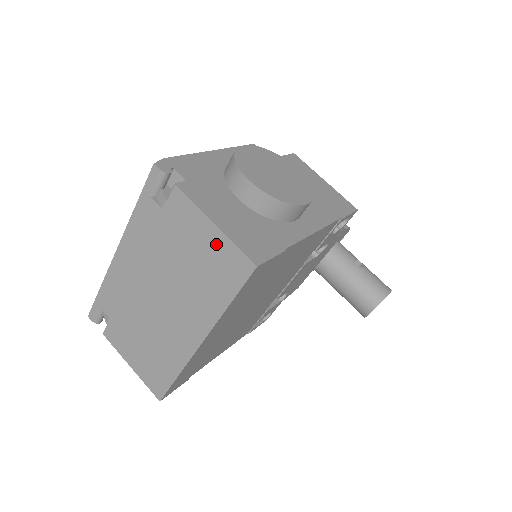
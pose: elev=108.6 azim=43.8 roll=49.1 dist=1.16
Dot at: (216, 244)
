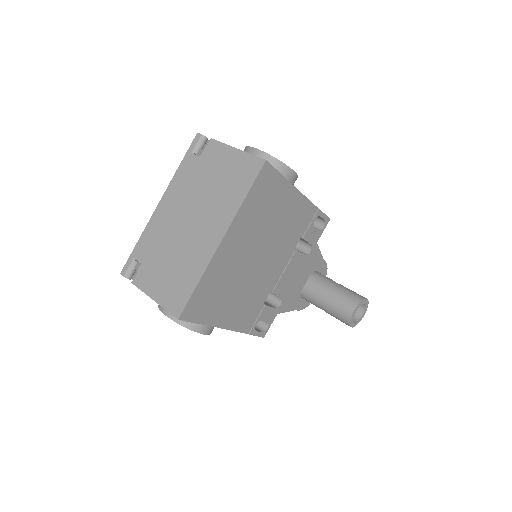
Dot at: (238, 160)
